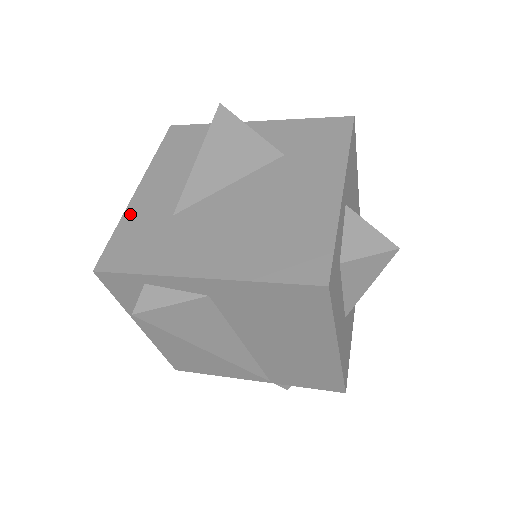
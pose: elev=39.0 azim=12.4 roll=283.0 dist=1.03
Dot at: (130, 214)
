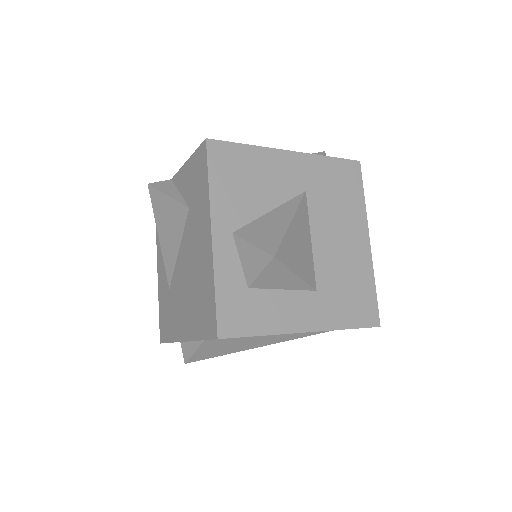
Dot at: (159, 293)
